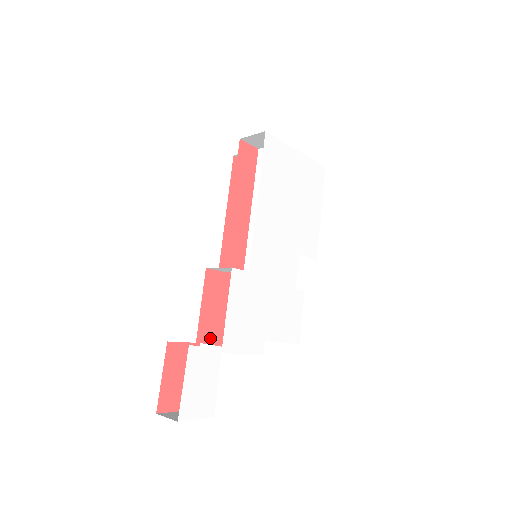
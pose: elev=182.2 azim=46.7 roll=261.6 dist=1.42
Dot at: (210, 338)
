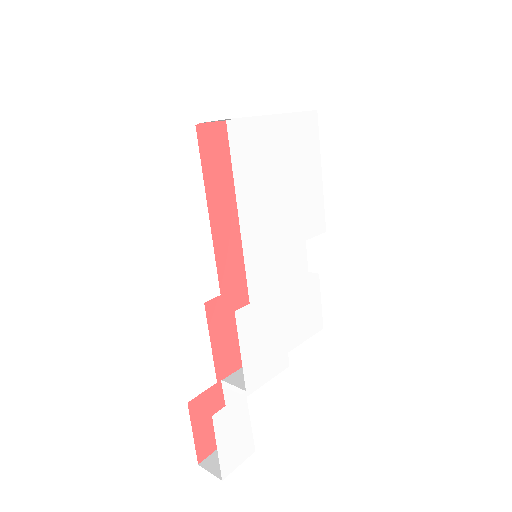
Dot at: (229, 364)
